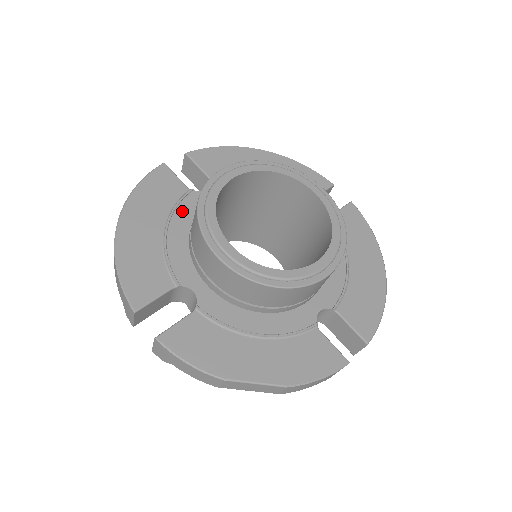
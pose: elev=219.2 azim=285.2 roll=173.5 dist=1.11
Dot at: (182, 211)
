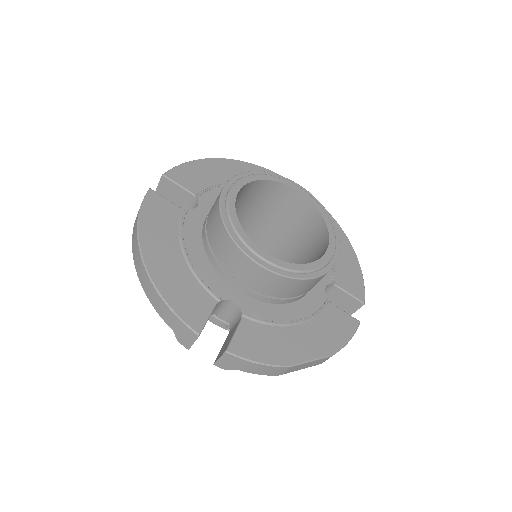
Dot at: (189, 232)
